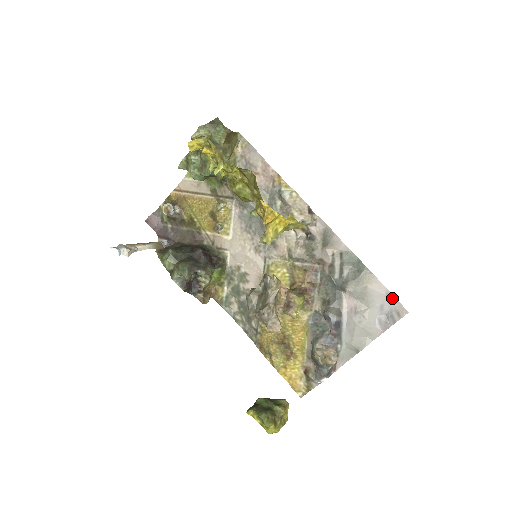
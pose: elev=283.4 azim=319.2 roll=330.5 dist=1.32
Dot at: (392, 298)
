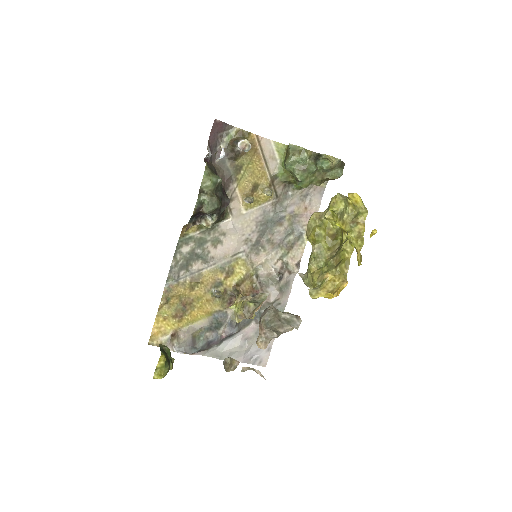
Dot at: (269, 352)
